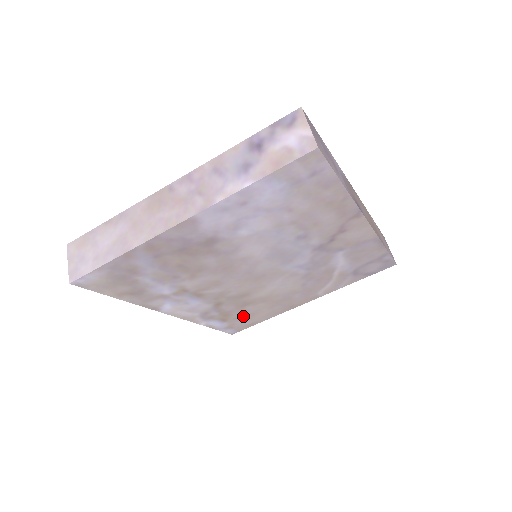
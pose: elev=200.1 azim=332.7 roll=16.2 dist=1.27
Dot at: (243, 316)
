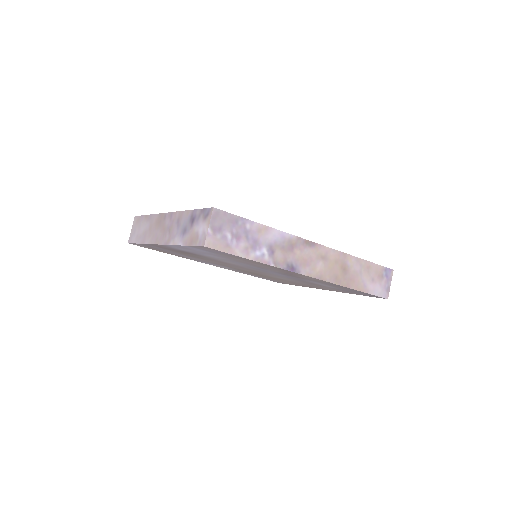
Dot at: occluded
